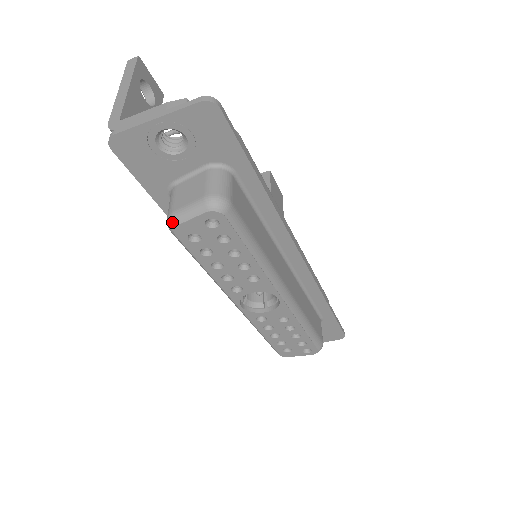
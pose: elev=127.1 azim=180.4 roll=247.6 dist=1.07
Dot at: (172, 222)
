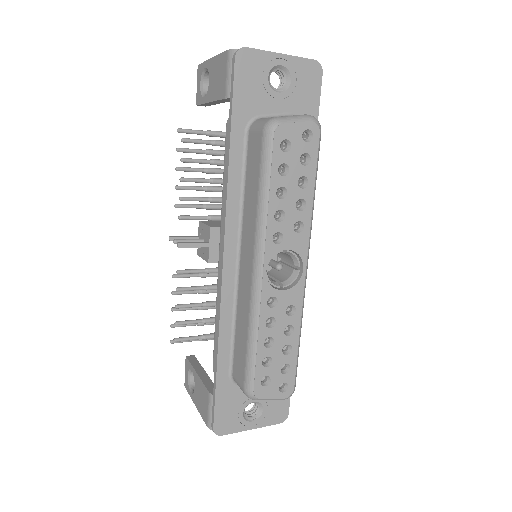
Dot at: (277, 121)
